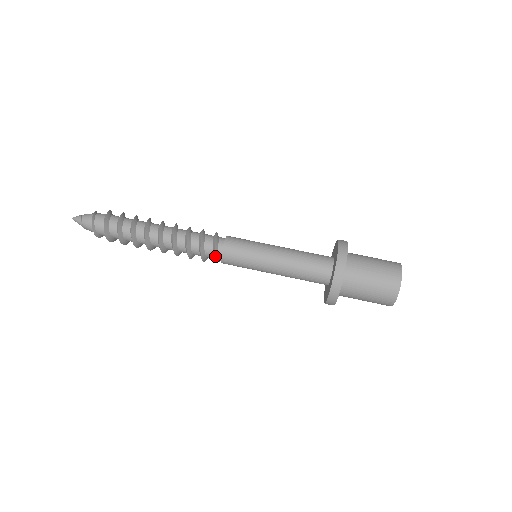
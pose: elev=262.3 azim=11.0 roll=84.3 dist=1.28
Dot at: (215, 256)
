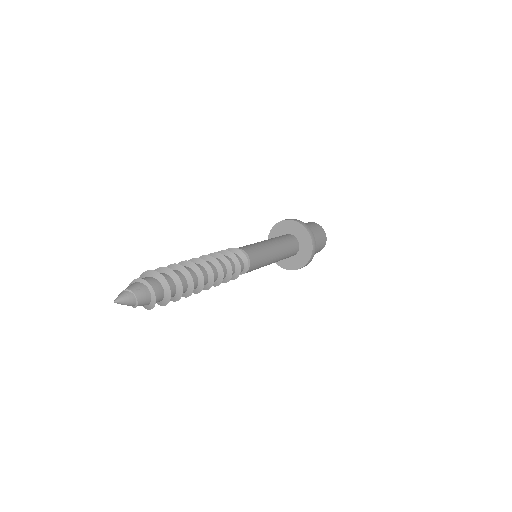
Dot at: (247, 261)
